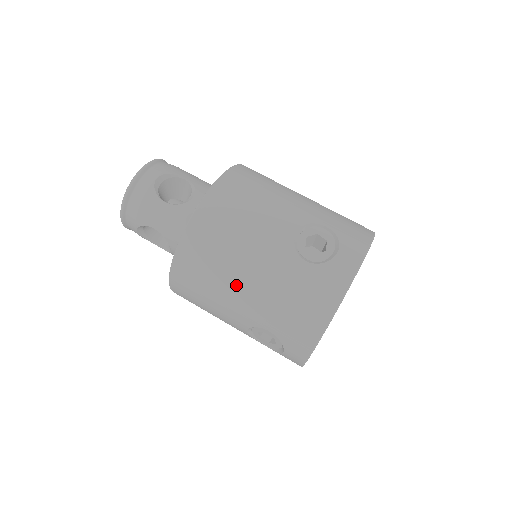
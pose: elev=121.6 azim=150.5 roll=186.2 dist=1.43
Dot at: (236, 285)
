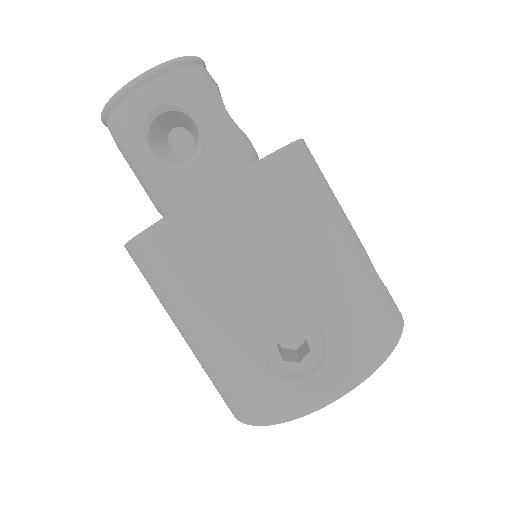
Dot at: (321, 247)
